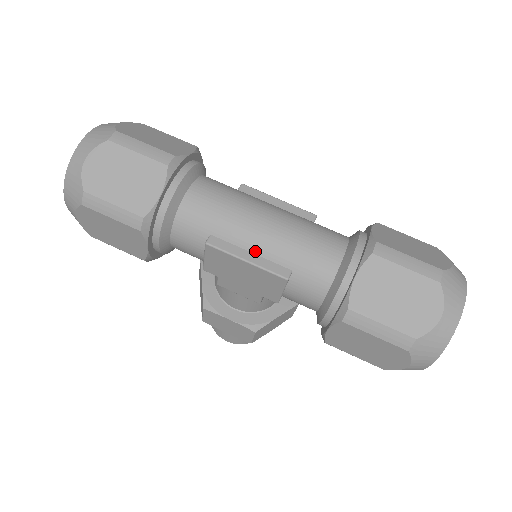
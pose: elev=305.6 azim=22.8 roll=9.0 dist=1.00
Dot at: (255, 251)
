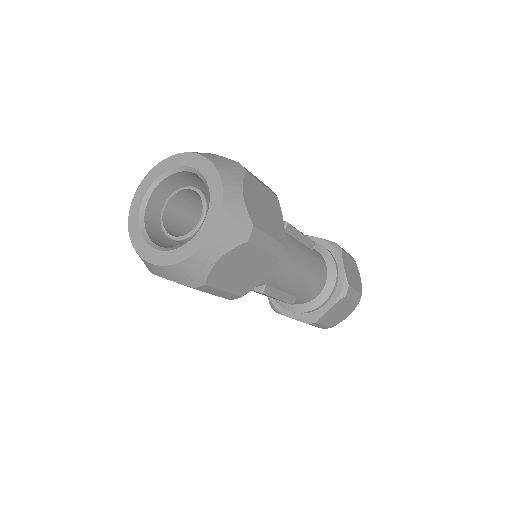
Dot at: (285, 291)
